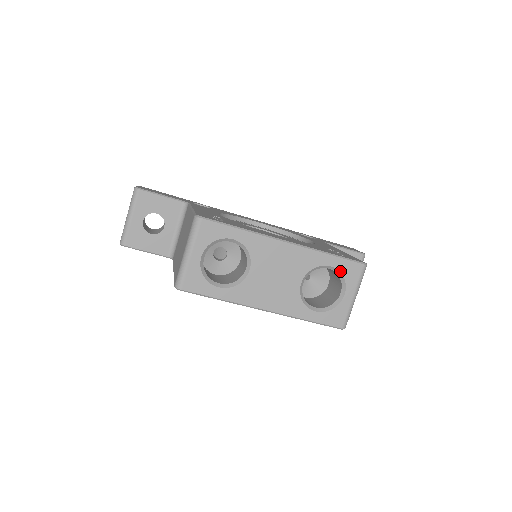
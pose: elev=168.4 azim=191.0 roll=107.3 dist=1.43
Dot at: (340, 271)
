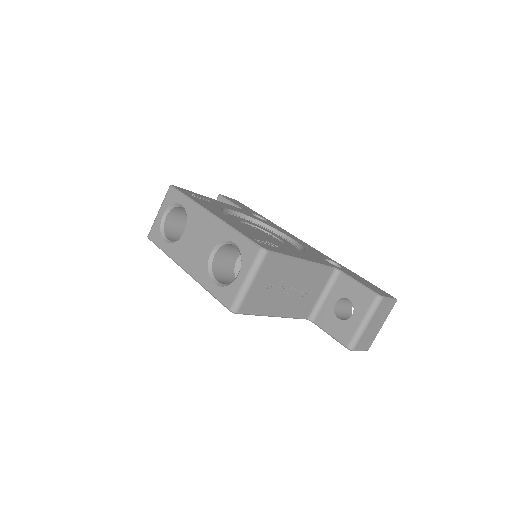
Dot at: (240, 249)
